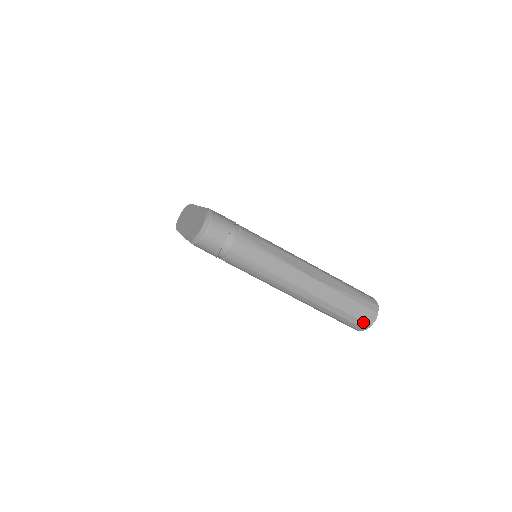
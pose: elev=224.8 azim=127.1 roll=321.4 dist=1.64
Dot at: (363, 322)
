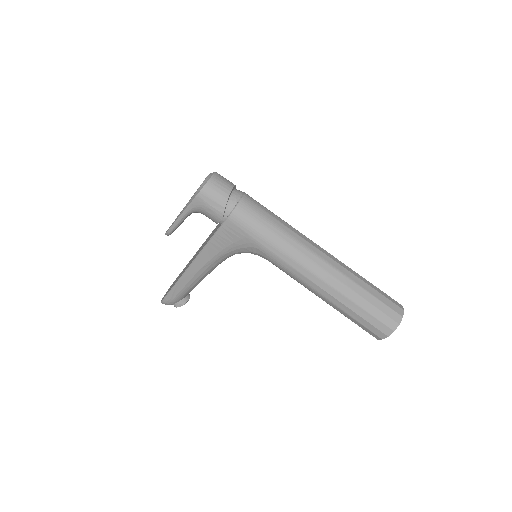
Dot at: (392, 310)
